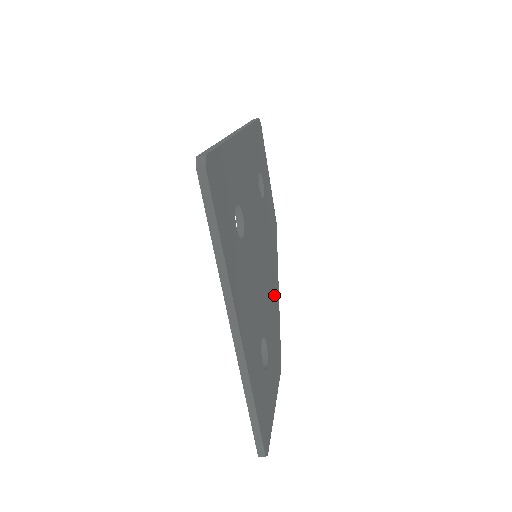
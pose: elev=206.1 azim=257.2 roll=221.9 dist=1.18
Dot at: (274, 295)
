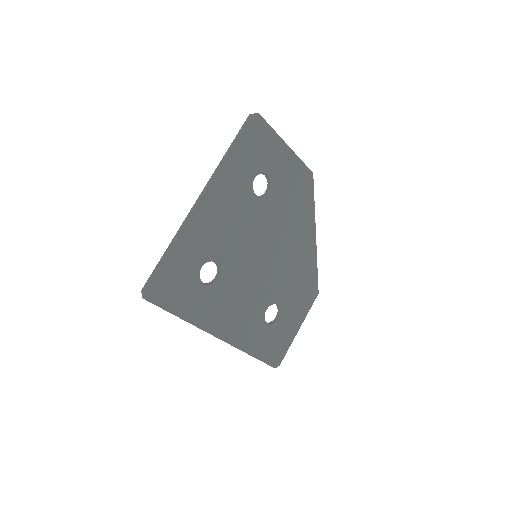
Dot at: (301, 252)
